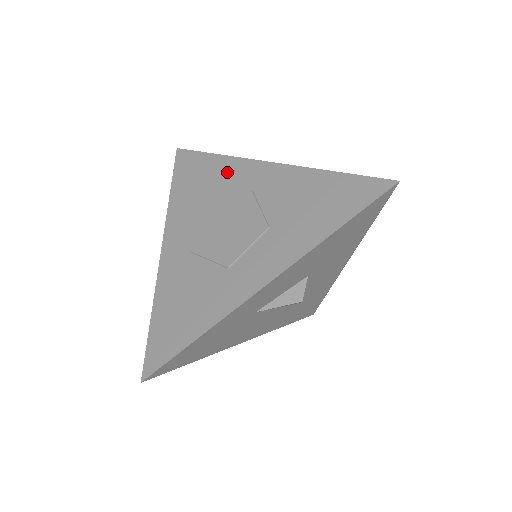
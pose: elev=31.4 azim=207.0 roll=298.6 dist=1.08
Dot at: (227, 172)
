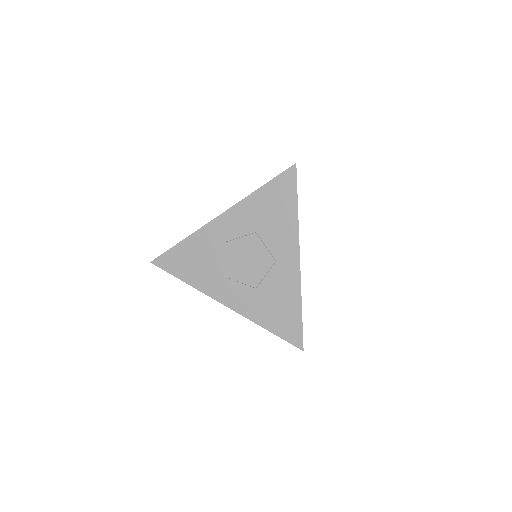
Dot at: (285, 231)
